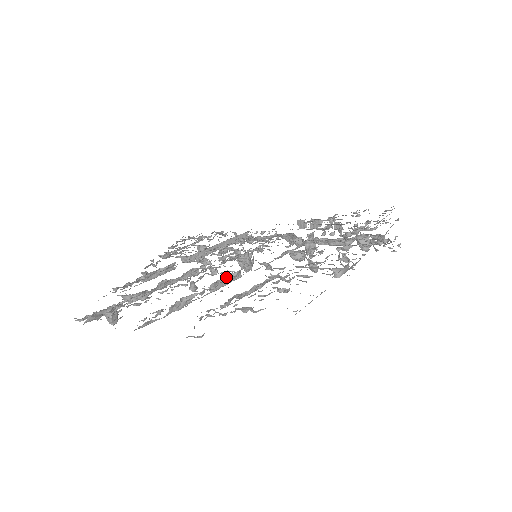
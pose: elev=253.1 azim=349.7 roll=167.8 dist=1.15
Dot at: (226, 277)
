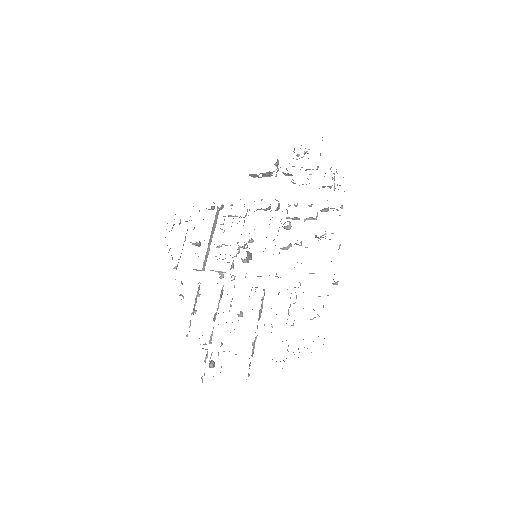
Dot at: (261, 305)
